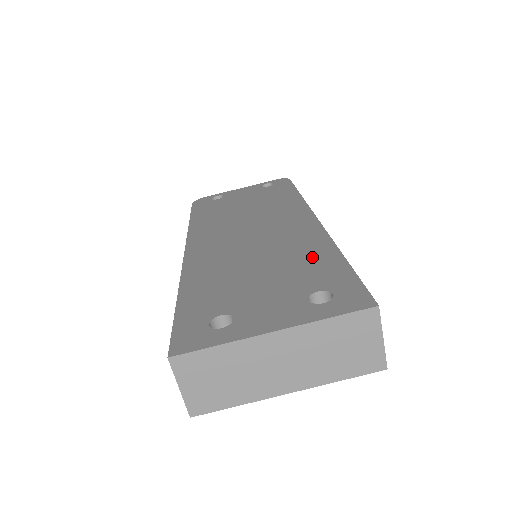
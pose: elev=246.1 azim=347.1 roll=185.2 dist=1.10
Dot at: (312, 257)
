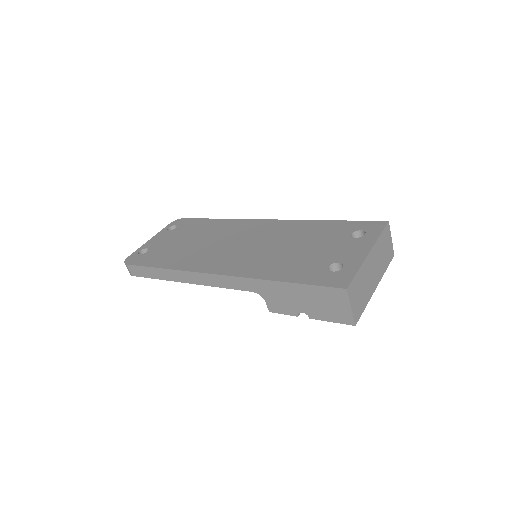
Dot at: (314, 229)
